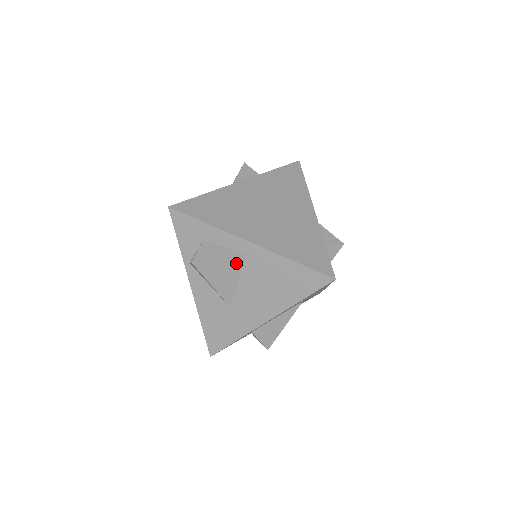
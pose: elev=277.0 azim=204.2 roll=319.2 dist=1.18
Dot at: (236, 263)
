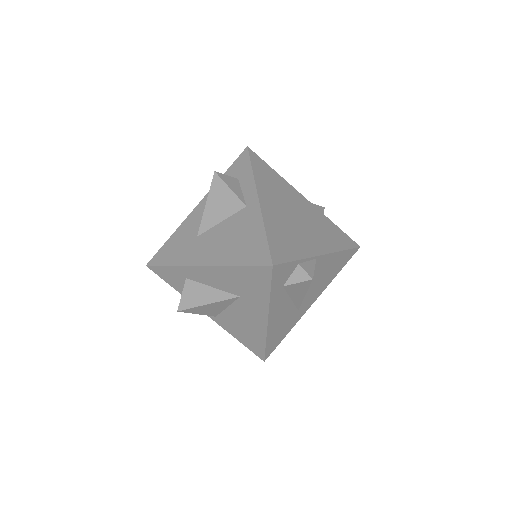
Dot at: (235, 205)
